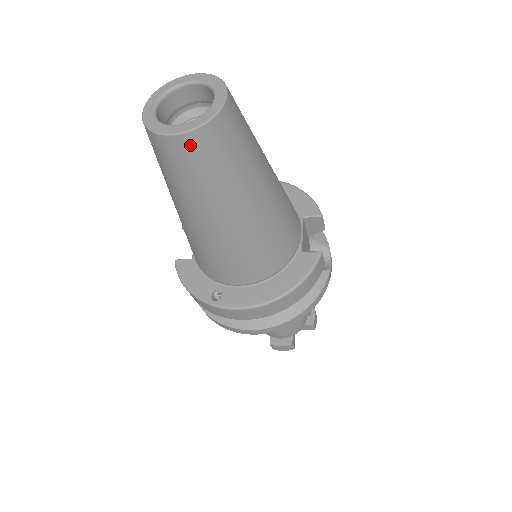
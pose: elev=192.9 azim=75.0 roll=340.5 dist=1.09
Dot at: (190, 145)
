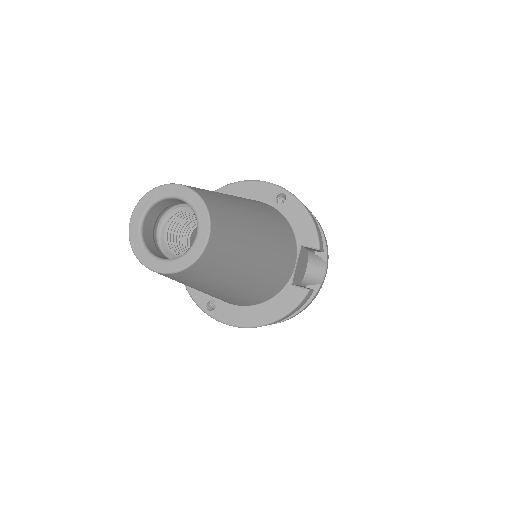
Dot at: (171, 276)
